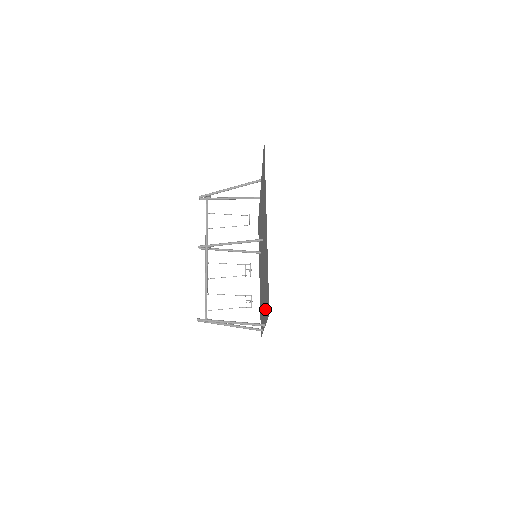
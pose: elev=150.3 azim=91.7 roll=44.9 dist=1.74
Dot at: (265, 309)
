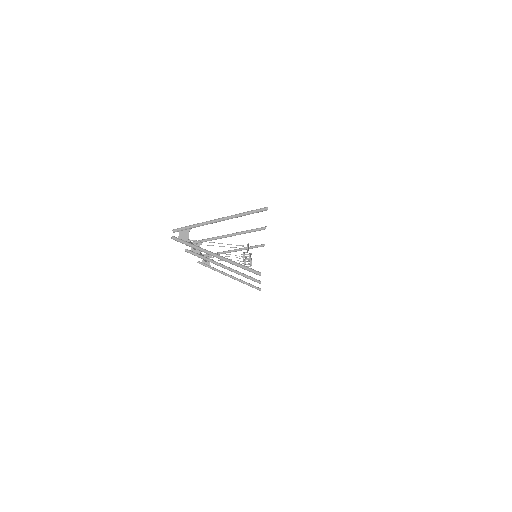
Dot at: occluded
